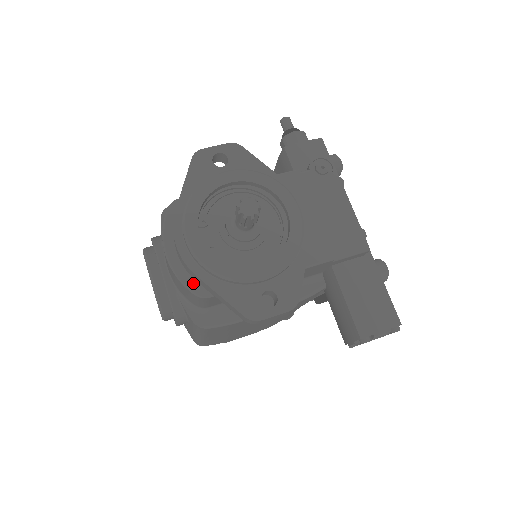
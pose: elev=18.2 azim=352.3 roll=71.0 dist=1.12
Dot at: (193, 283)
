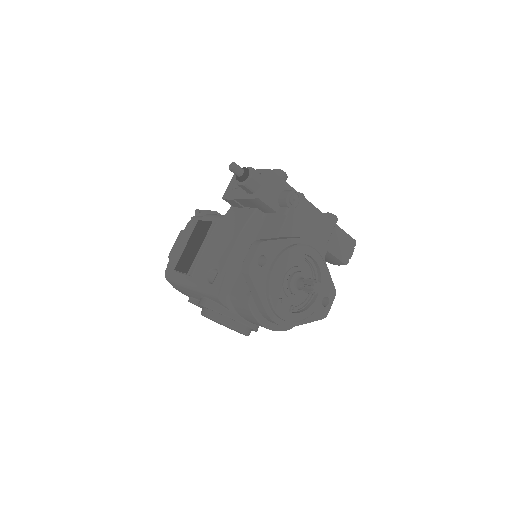
Dot at: occluded
